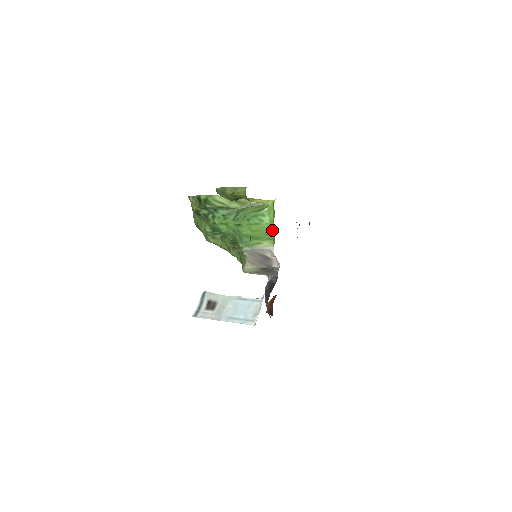
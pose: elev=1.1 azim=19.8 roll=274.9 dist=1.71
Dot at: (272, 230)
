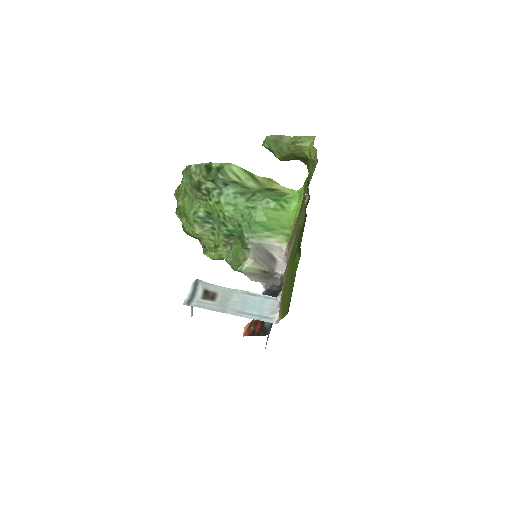
Dot at: (291, 222)
